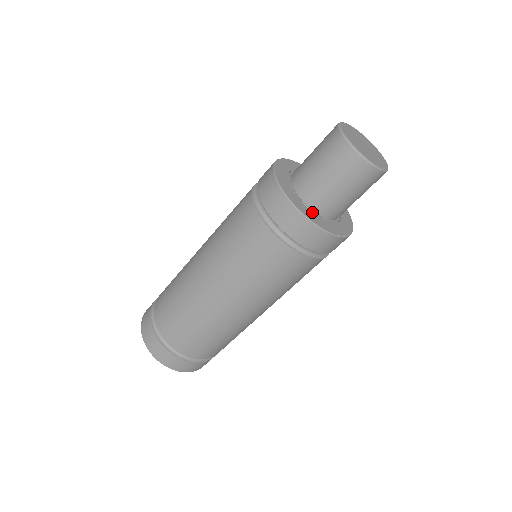
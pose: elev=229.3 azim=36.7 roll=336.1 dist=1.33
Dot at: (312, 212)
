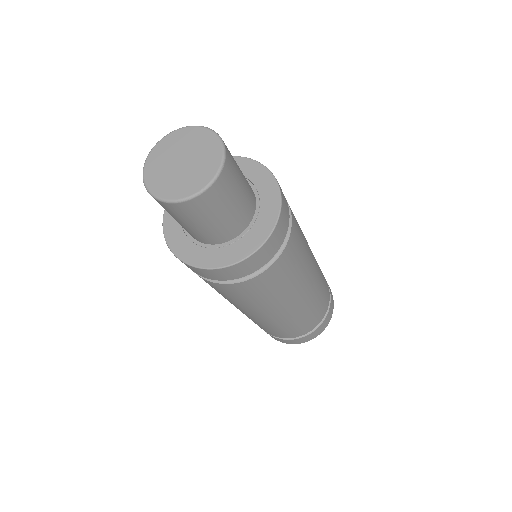
Dot at: (235, 243)
